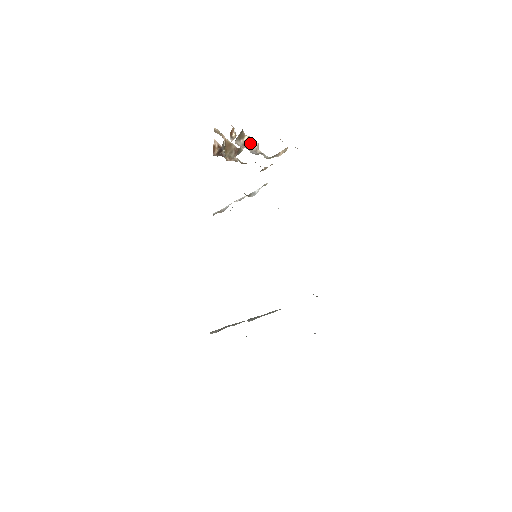
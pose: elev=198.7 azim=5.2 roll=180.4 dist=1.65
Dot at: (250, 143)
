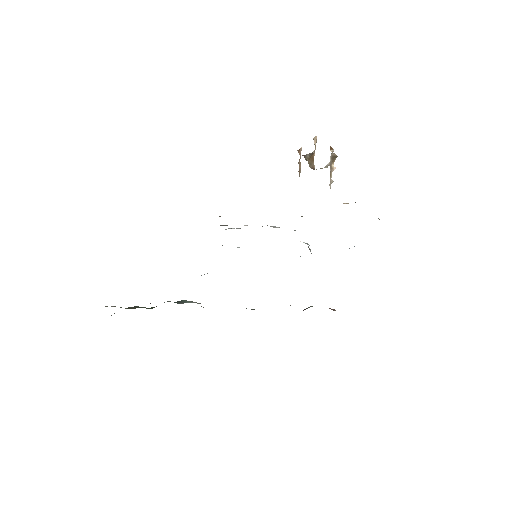
Dot at: (331, 173)
